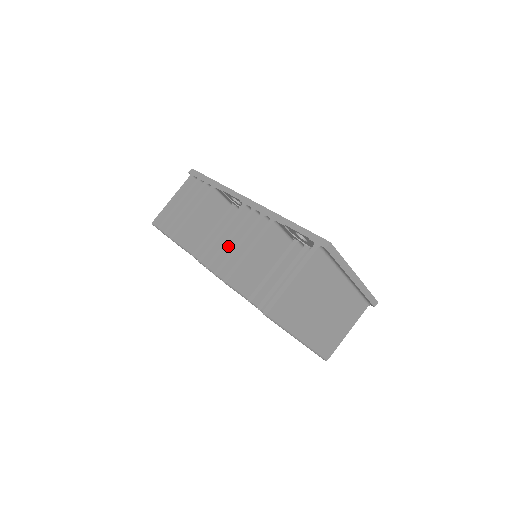
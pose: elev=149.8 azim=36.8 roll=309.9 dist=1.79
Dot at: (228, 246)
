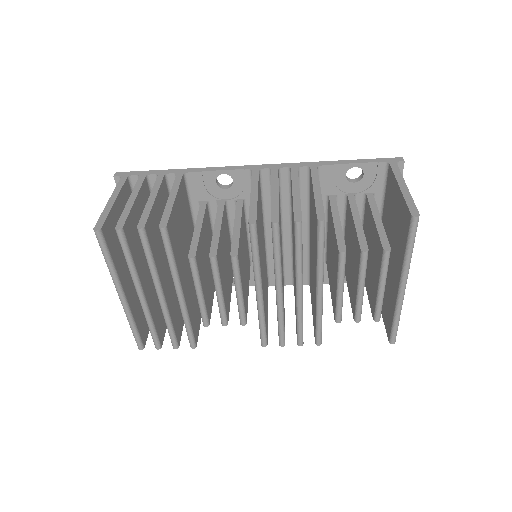
Dot at: (278, 200)
